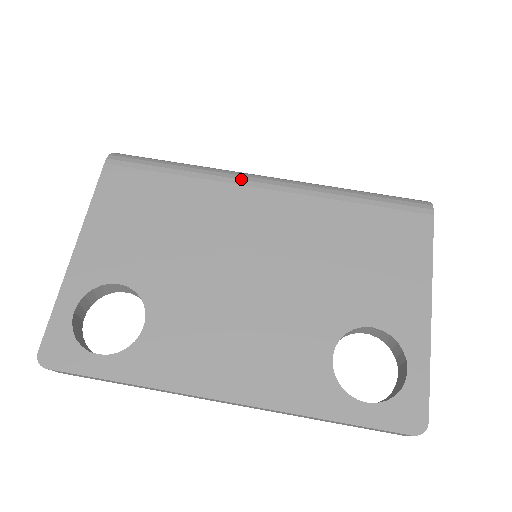
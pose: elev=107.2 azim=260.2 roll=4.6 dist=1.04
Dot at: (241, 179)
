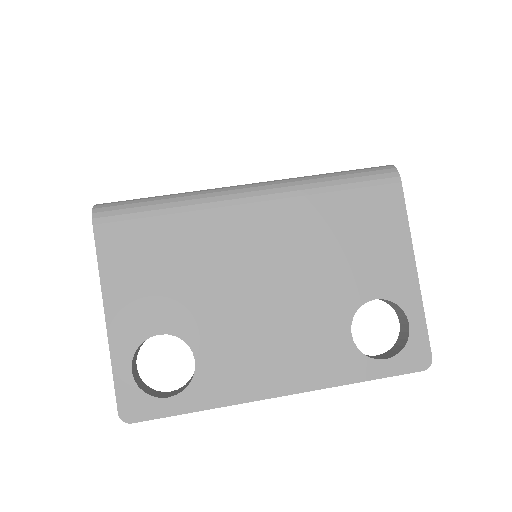
Dot at: (226, 200)
